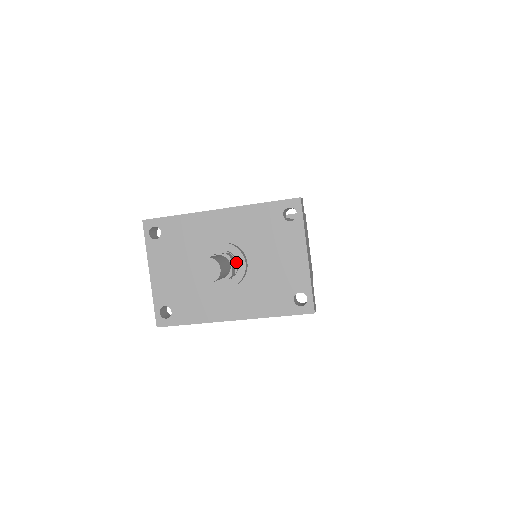
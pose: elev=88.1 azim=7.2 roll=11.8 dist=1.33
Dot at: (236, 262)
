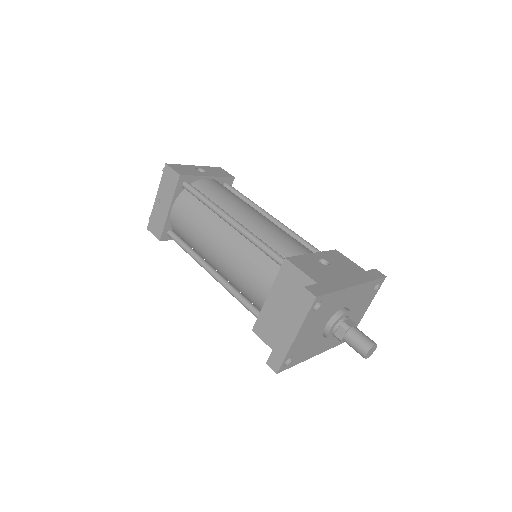
Dot at: occluded
